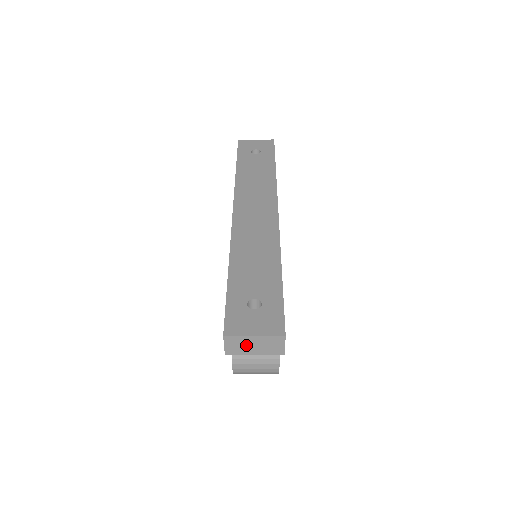
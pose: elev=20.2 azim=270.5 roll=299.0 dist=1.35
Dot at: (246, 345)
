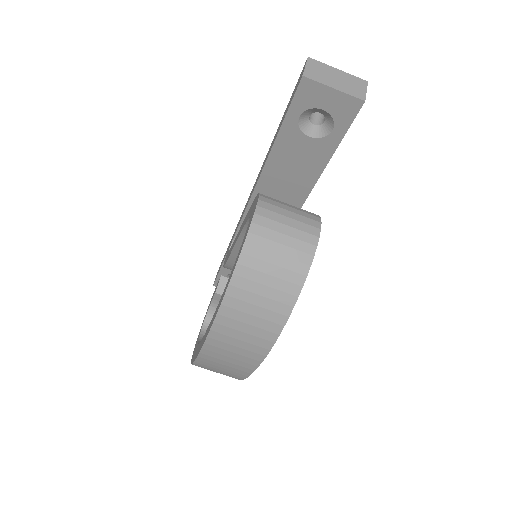
Dot at: (328, 75)
